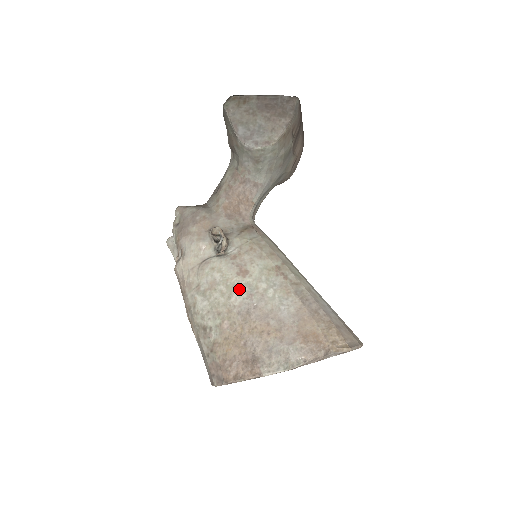
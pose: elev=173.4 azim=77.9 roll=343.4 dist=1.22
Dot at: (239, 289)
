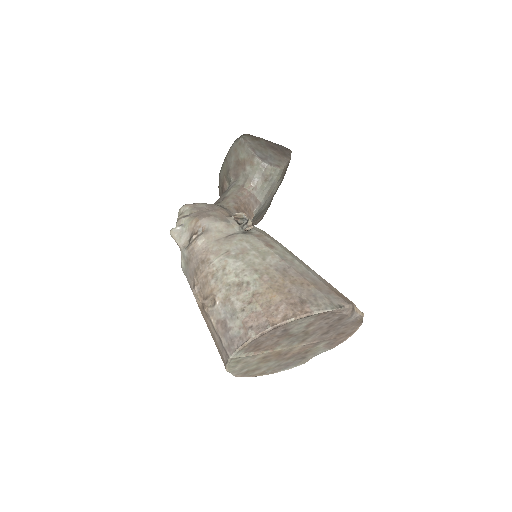
Dot at: (271, 255)
